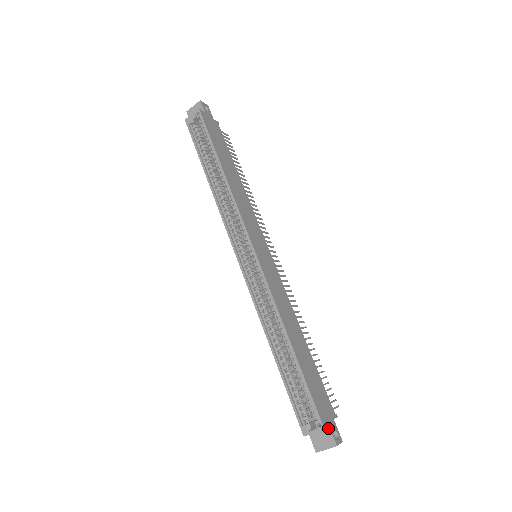
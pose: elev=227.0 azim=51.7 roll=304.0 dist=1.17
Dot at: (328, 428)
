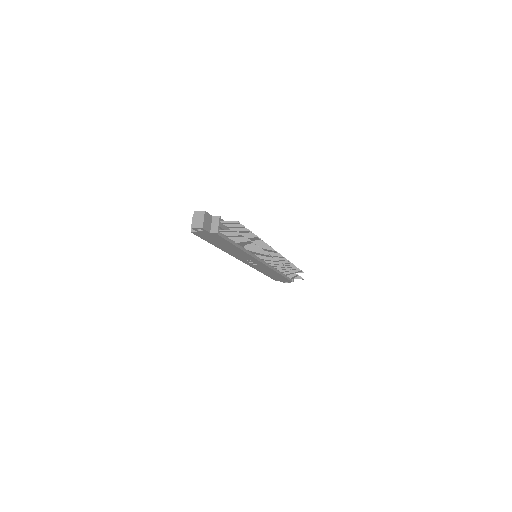
Dot at: occluded
